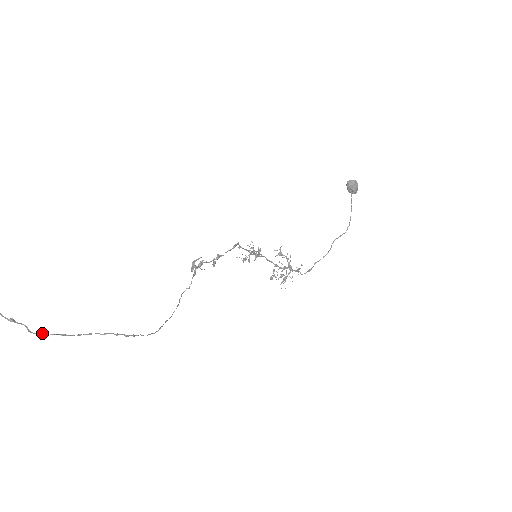
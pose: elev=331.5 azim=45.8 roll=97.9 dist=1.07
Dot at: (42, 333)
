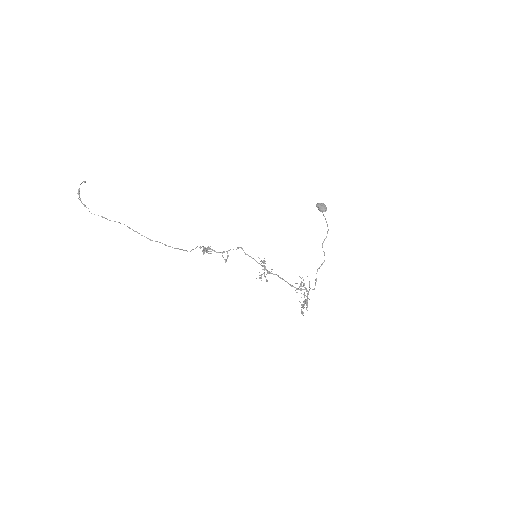
Dot at: (94, 214)
